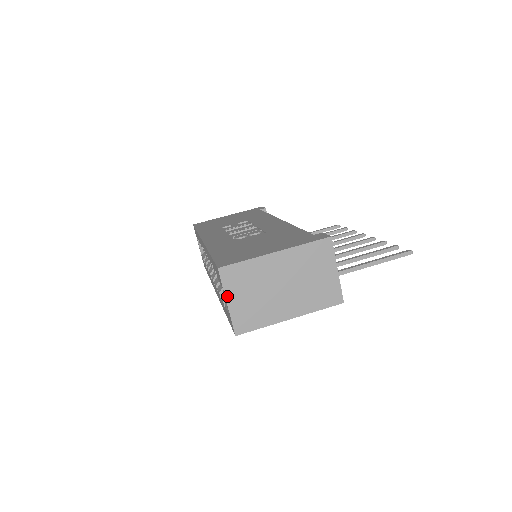
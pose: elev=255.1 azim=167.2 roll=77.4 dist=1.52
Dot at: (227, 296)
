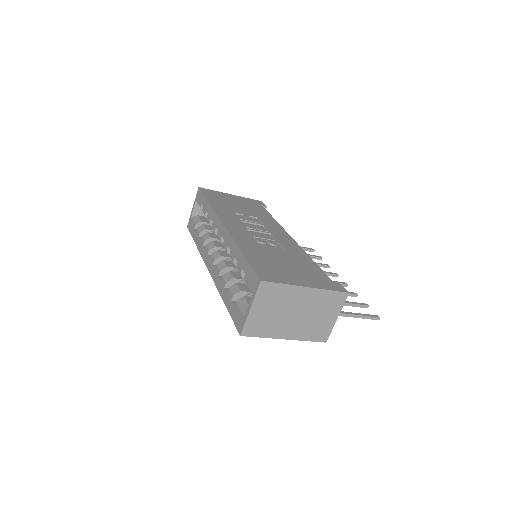
Dot at: (254, 304)
